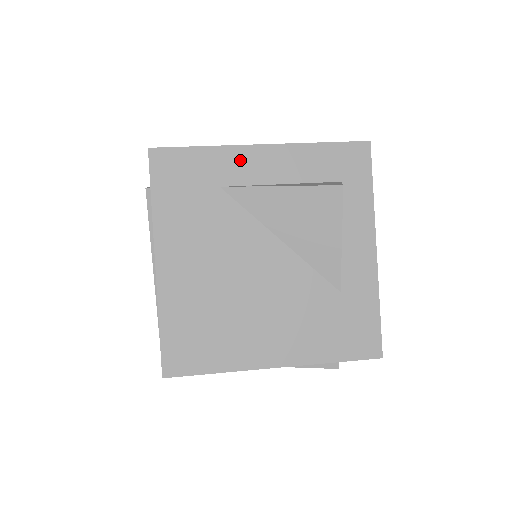
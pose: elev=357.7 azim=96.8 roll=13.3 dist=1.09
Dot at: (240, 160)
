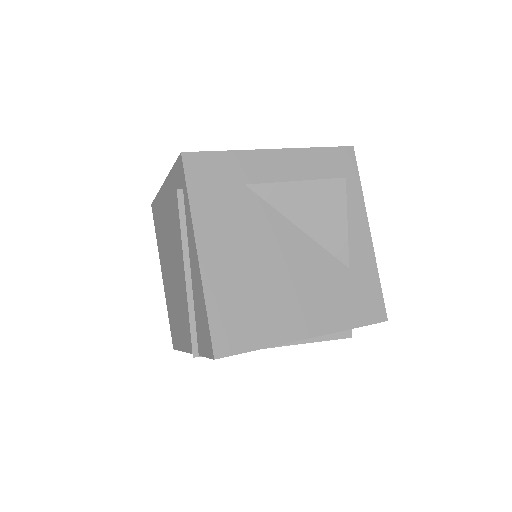
Dot at: (258, 162)
